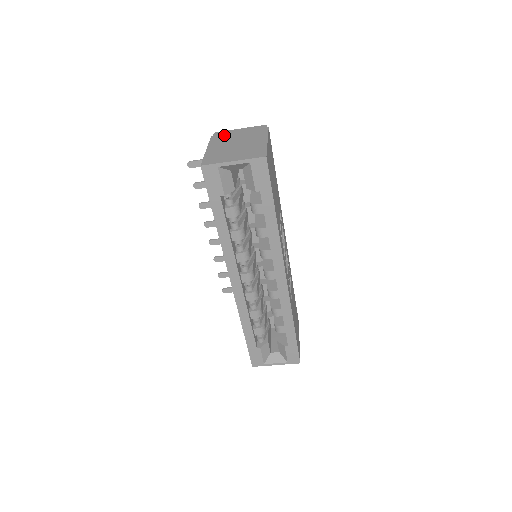
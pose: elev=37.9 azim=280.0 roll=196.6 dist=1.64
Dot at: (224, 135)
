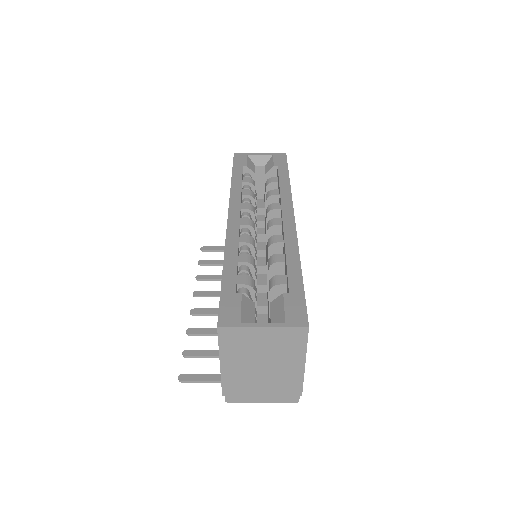
Dot at: occluded
